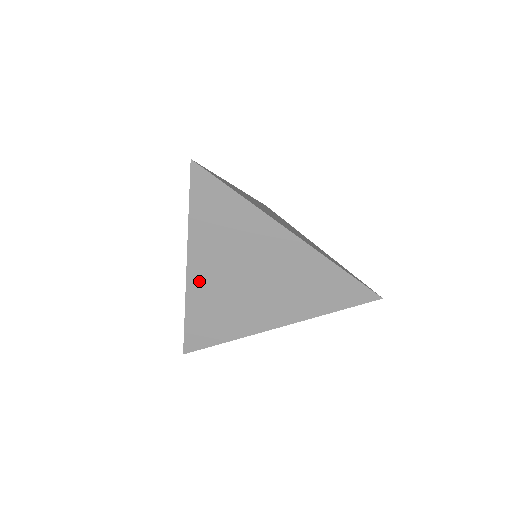
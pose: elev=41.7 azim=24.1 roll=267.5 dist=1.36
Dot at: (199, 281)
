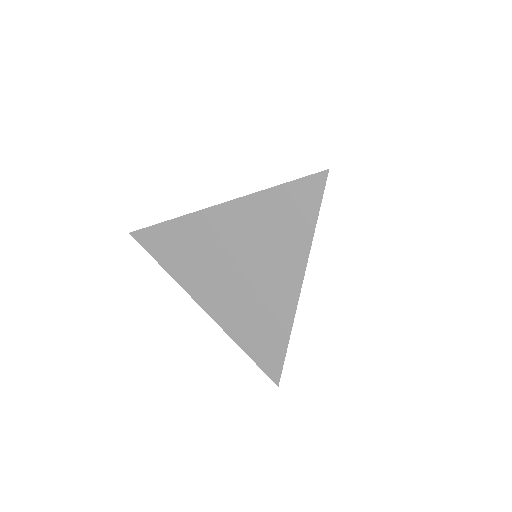
Dot at: (217, 309)
